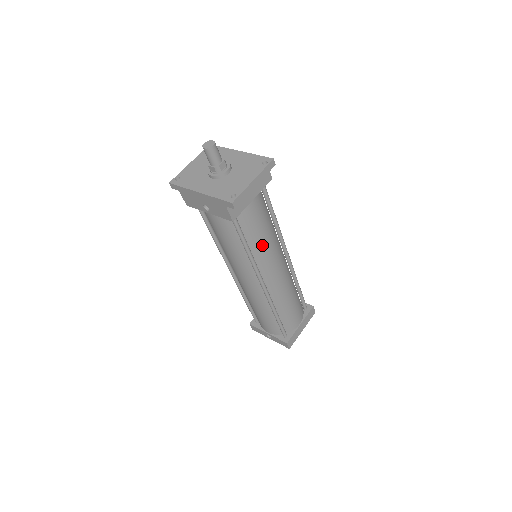
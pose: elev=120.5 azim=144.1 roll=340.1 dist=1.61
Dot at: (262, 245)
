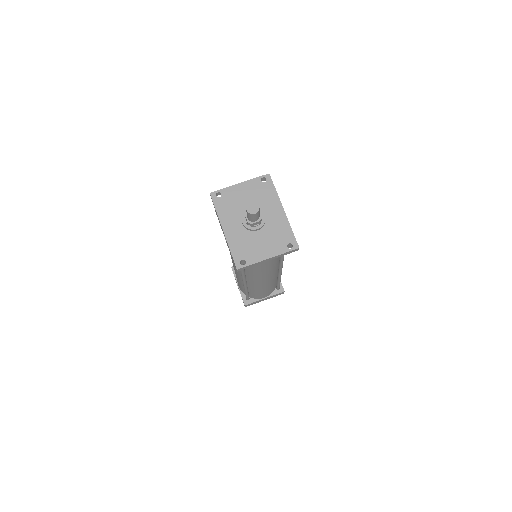
Dot at: (257, 271)
